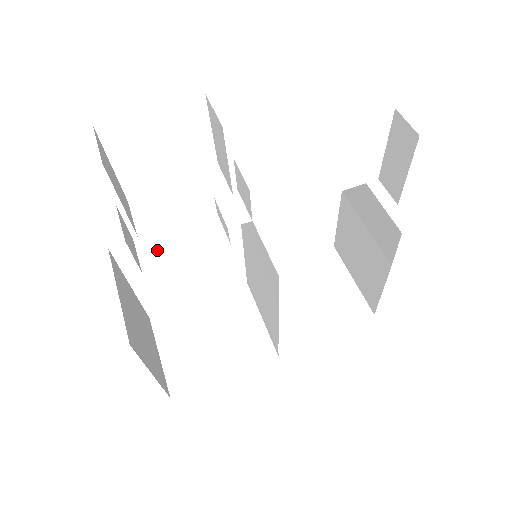
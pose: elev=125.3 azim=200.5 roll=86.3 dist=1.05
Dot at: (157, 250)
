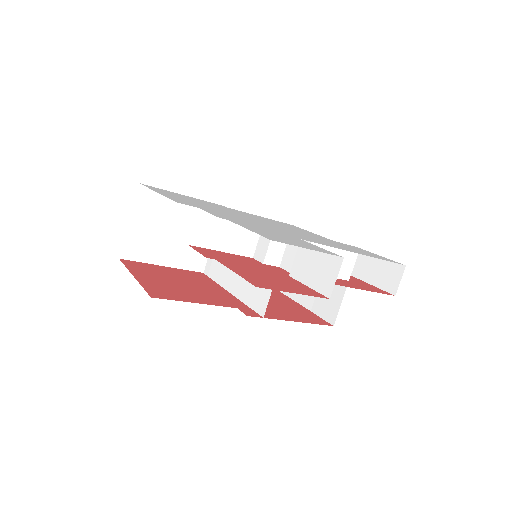
Dot at: (208, 230)
